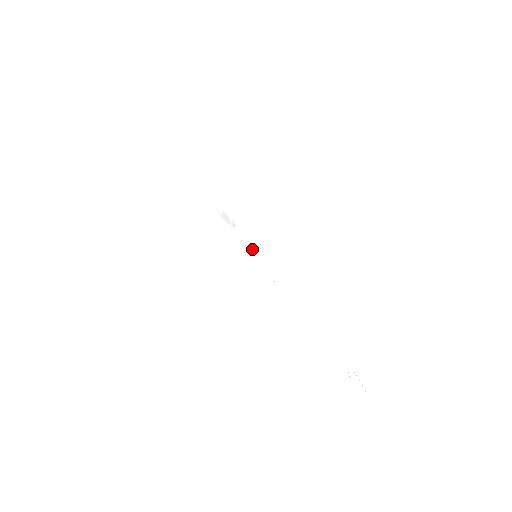
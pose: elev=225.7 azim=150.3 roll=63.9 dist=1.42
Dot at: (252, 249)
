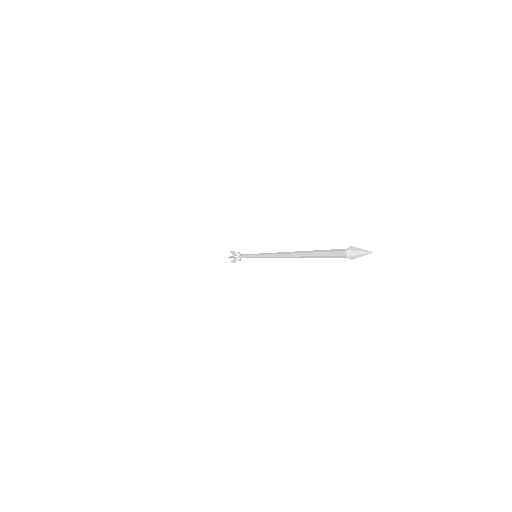
Dot at: (252, 254)
